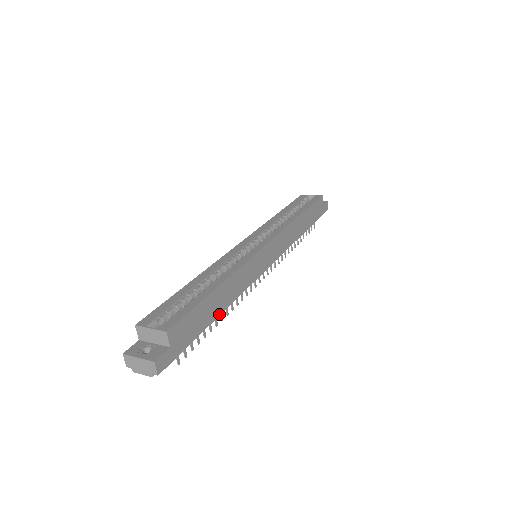
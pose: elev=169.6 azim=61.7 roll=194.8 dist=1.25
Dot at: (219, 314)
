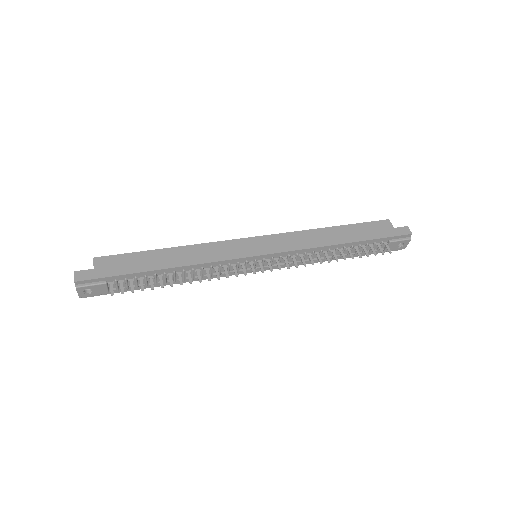
Dot at: (164, 268)
